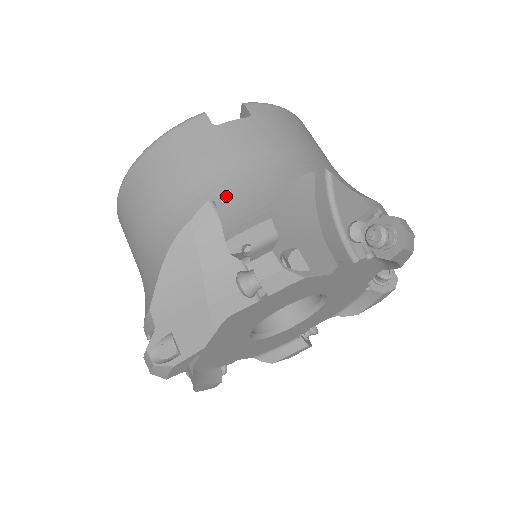
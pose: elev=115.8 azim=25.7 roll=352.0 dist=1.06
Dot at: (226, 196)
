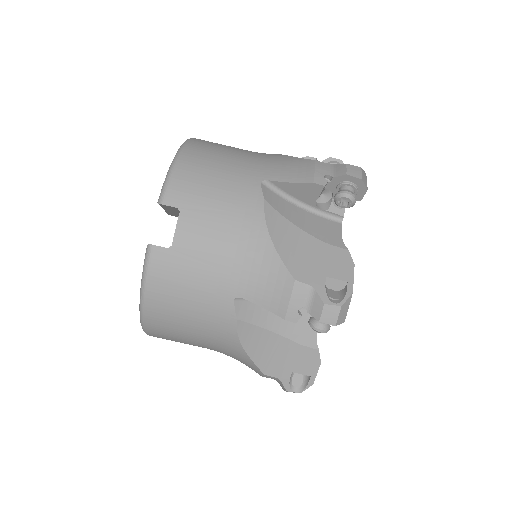
Dot at: (243, 287)
